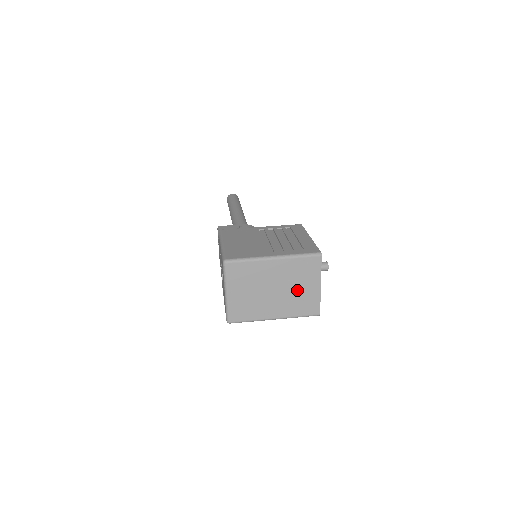
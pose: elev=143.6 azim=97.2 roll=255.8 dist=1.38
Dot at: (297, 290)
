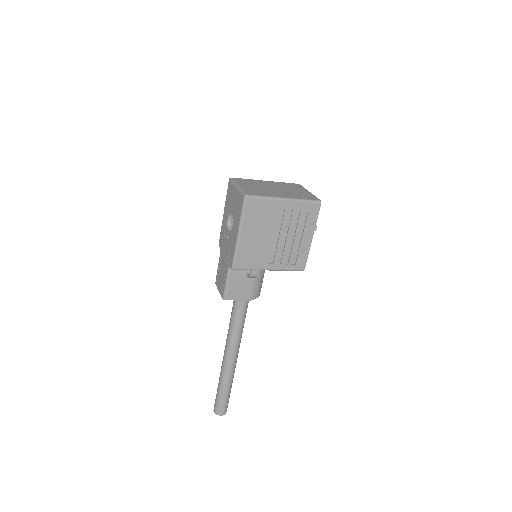
Dot at: (293, 191)
